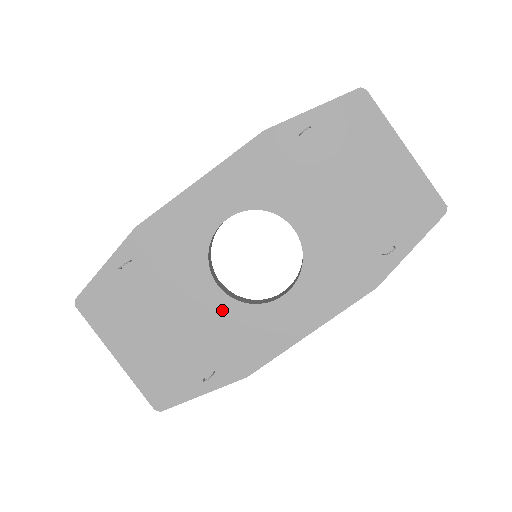
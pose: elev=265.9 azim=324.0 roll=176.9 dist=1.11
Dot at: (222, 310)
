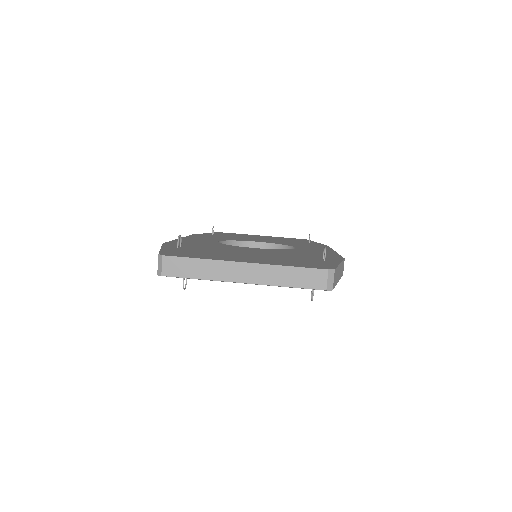
Dot at: (276, 251)
